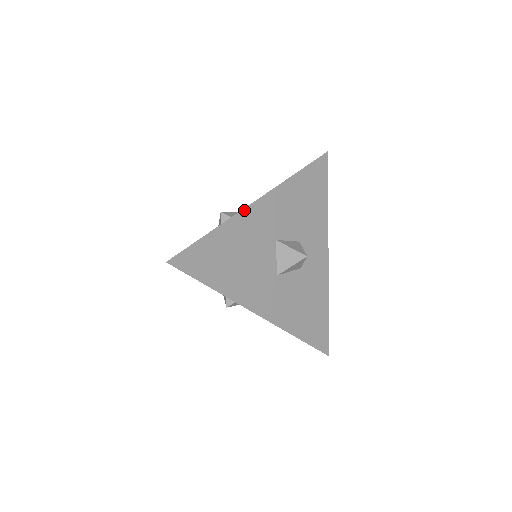
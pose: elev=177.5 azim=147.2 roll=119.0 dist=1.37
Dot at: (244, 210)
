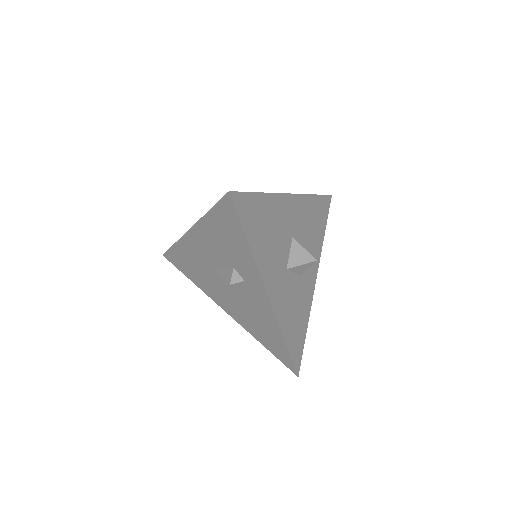
Dot at: (282, 194)
